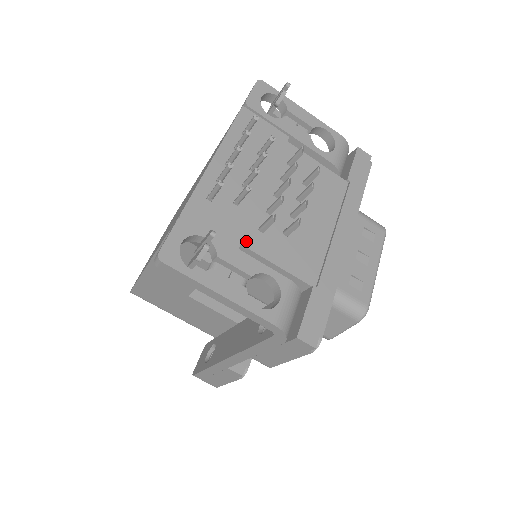
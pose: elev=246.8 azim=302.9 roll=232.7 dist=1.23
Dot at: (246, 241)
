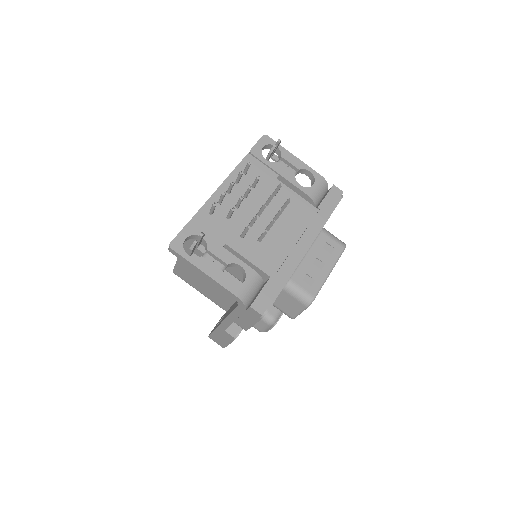
Dot at: (230, 242)
